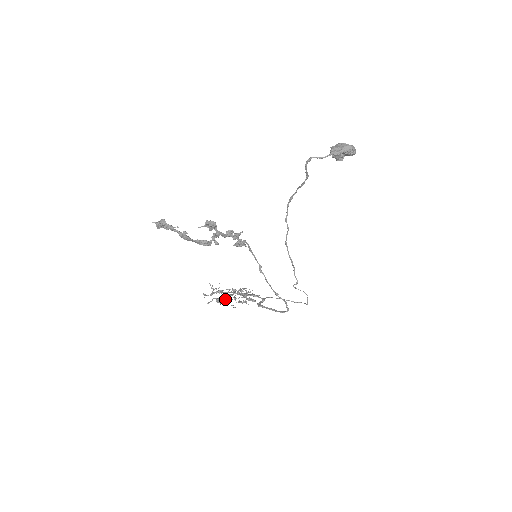
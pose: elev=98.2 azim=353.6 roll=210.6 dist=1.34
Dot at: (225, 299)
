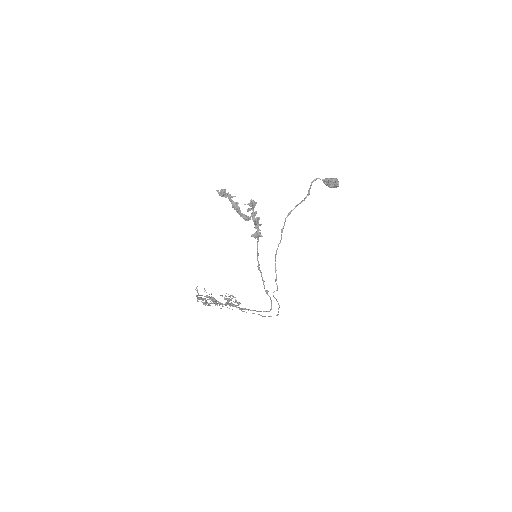
Dot at: occluded
